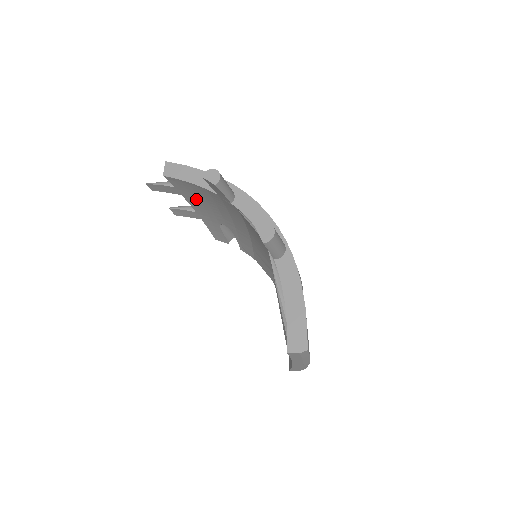
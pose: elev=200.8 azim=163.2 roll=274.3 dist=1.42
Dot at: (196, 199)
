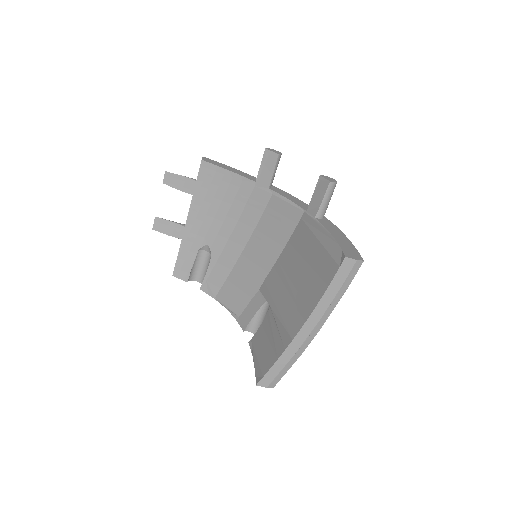
Dot at: (207, 202)
